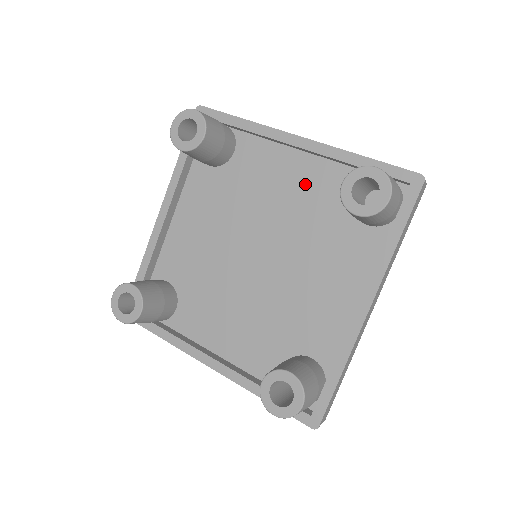
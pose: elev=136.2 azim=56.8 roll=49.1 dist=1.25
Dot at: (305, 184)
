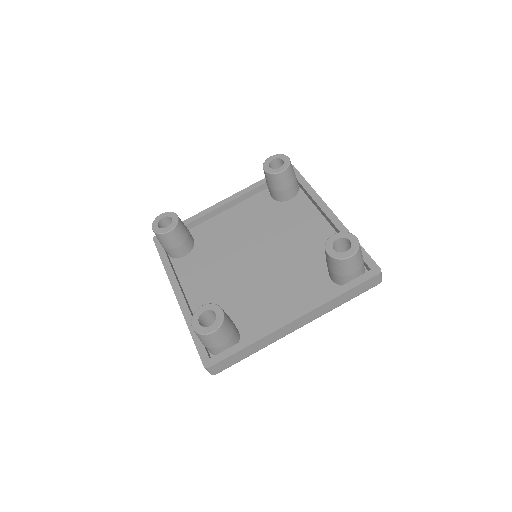
Dot at: (315, 238)
